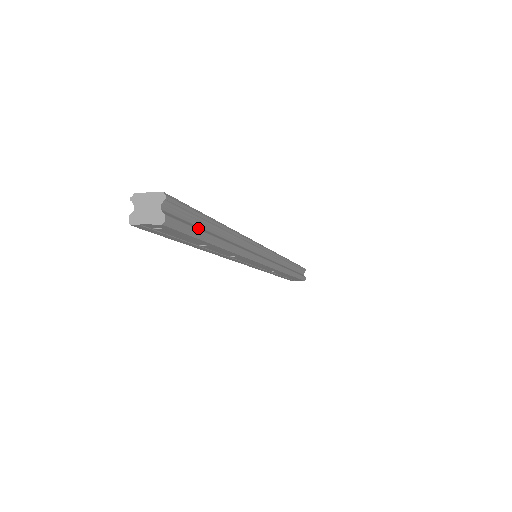
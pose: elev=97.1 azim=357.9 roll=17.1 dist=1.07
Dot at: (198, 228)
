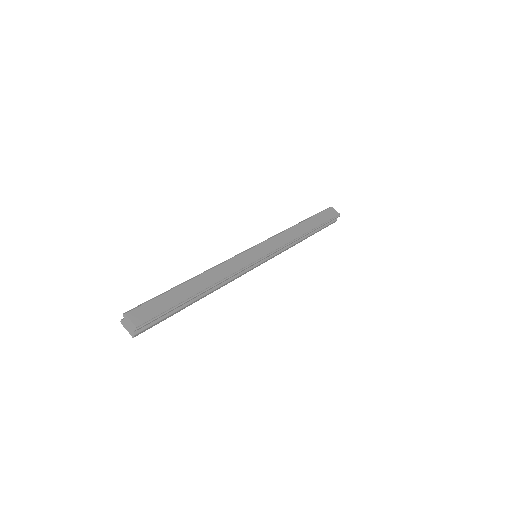
Dot at: (169, 314)
